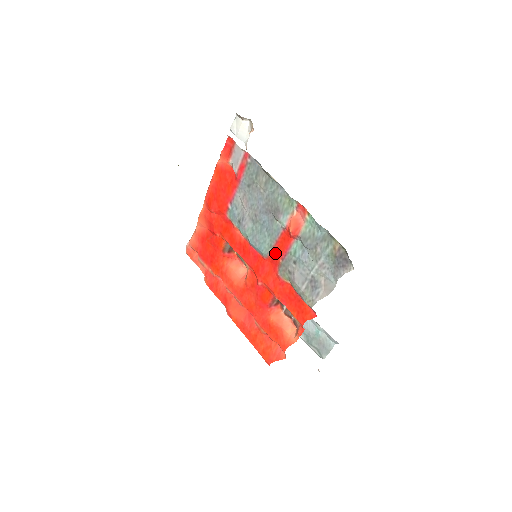
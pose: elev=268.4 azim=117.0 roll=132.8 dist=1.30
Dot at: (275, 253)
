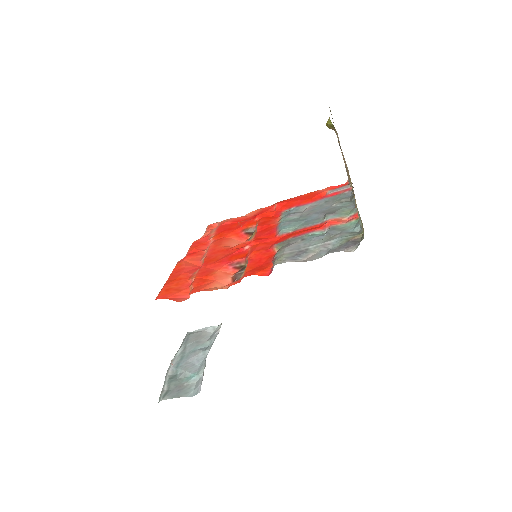
Dot at: (292, 234)
